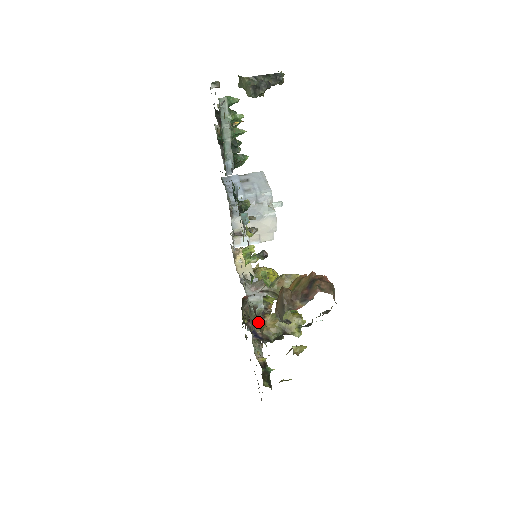
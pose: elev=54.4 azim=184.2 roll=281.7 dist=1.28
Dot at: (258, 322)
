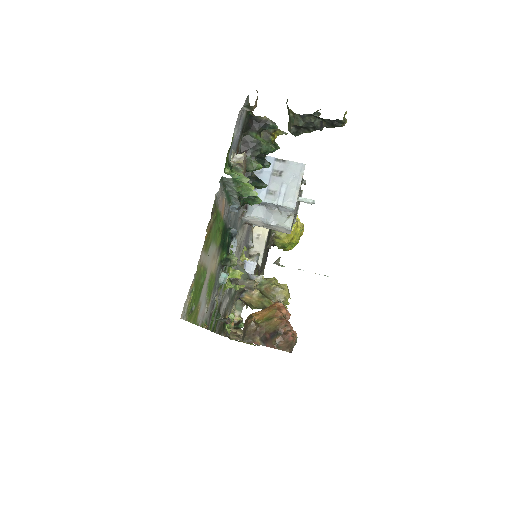
Dot at: occluded
